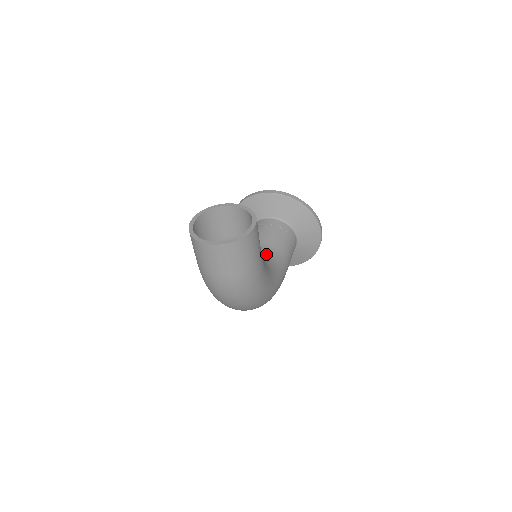
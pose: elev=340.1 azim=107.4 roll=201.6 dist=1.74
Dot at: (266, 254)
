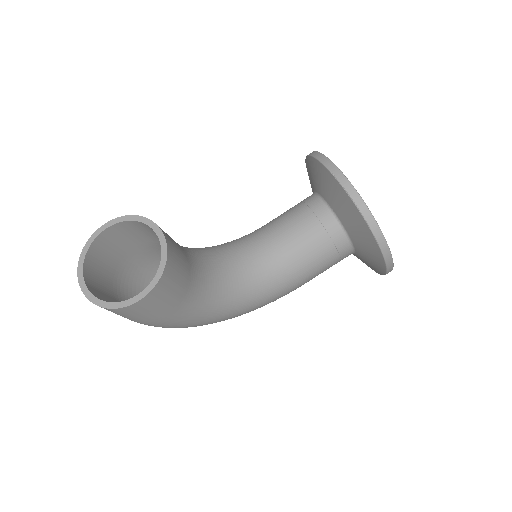
Dot at: (262, 266)
